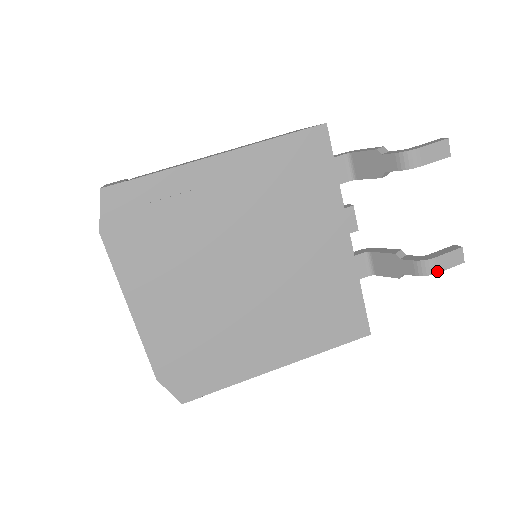
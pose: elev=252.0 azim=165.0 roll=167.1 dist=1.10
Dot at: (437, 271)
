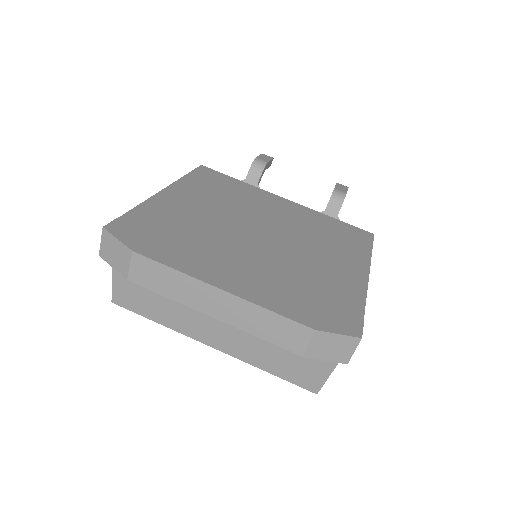
Dot at: (345, 193)
